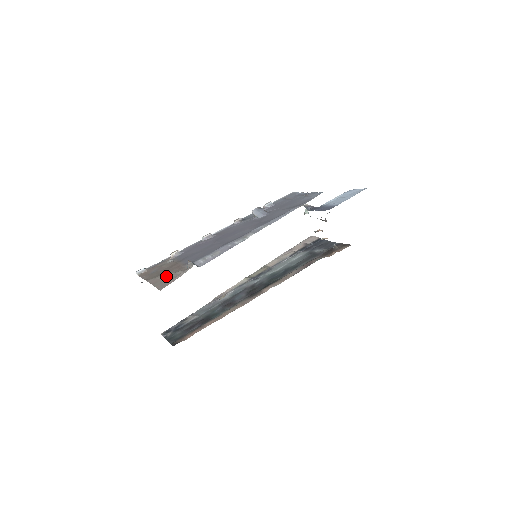
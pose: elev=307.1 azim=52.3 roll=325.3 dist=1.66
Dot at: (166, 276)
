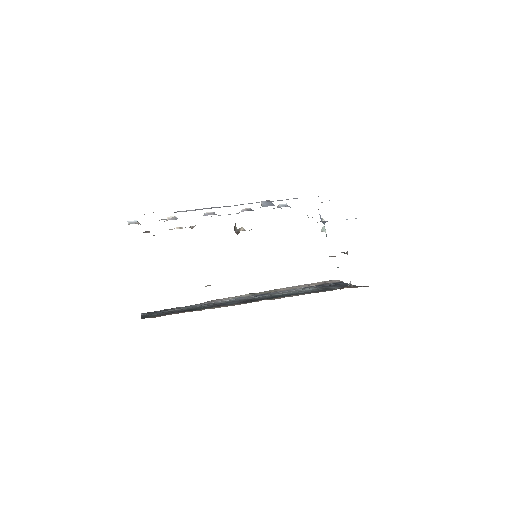
Dot at: occluded
